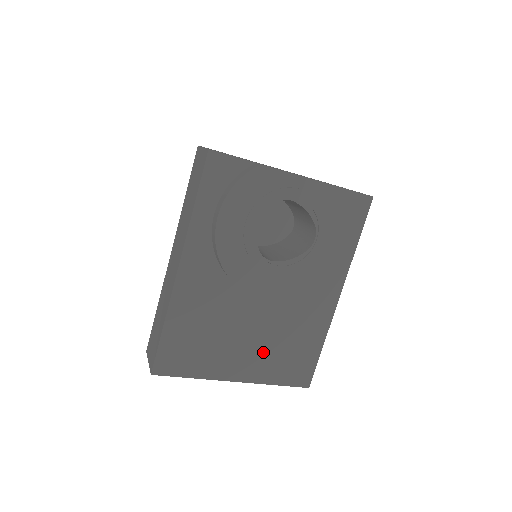
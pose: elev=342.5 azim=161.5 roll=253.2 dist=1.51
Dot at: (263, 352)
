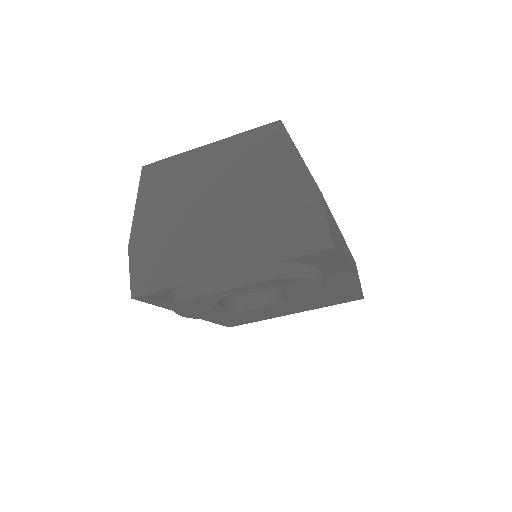
Dot at: (303, 305)
